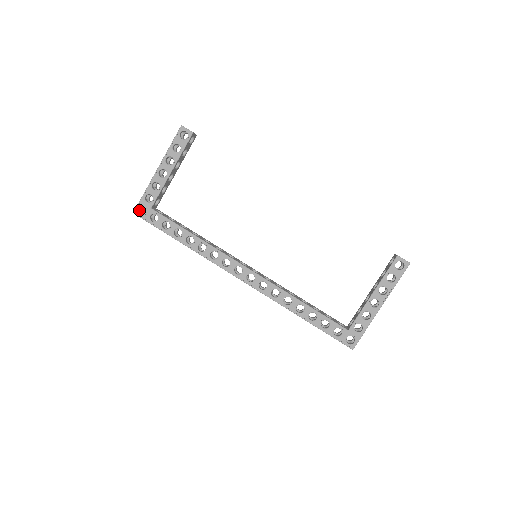
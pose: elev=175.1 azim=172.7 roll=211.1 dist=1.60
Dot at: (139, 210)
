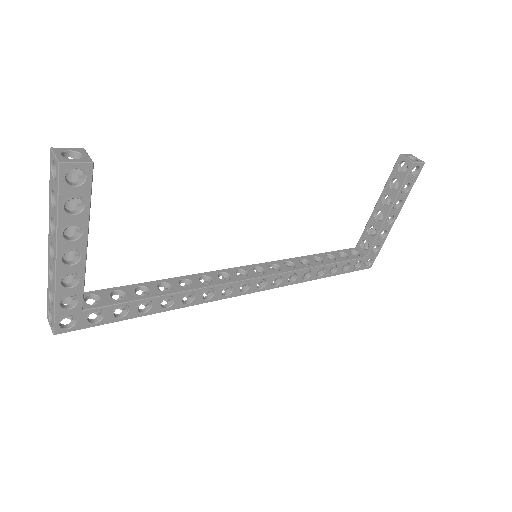
Dot at: (58, 323)
